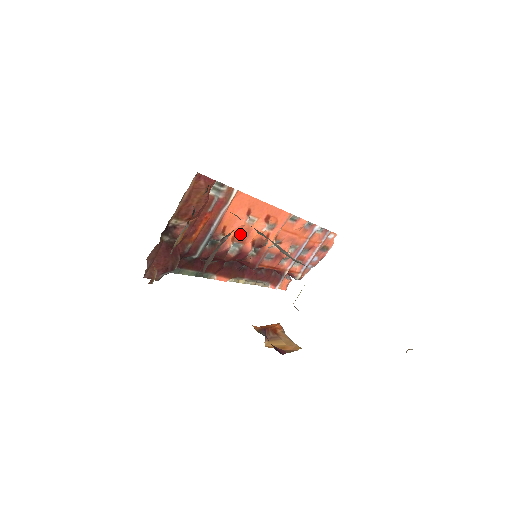
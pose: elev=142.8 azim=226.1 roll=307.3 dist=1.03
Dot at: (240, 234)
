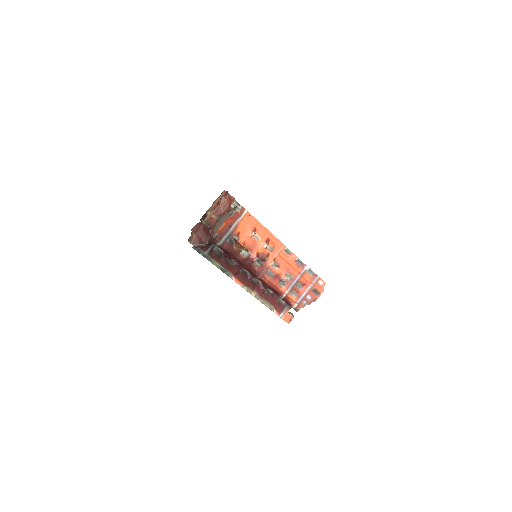
Dot at: (249, 243)
